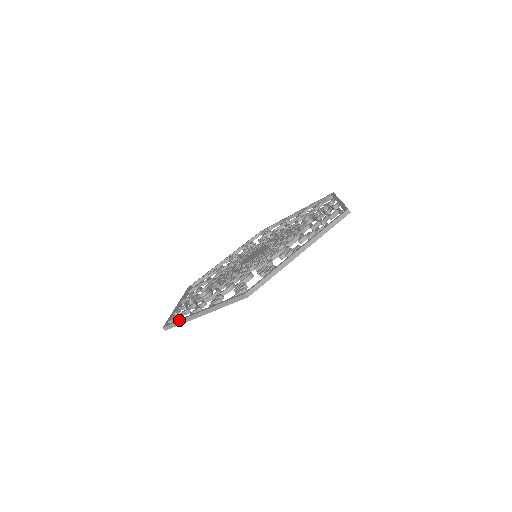
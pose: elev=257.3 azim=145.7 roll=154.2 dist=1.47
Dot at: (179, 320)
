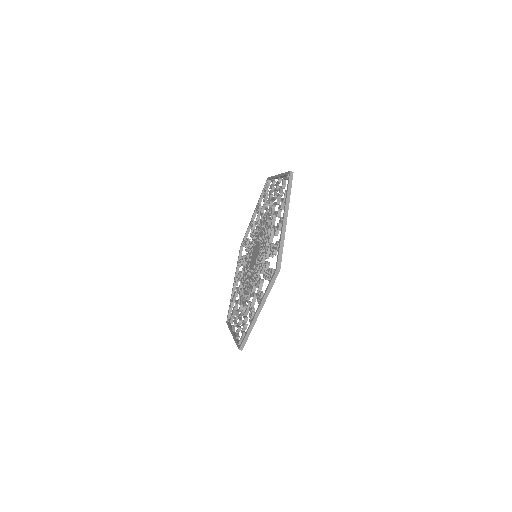
Dot at: (246, 333)
